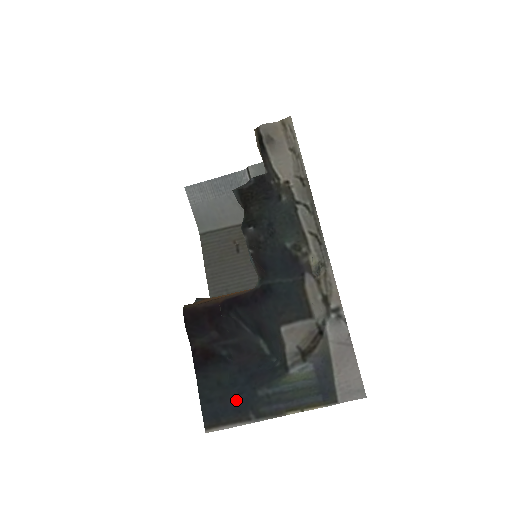
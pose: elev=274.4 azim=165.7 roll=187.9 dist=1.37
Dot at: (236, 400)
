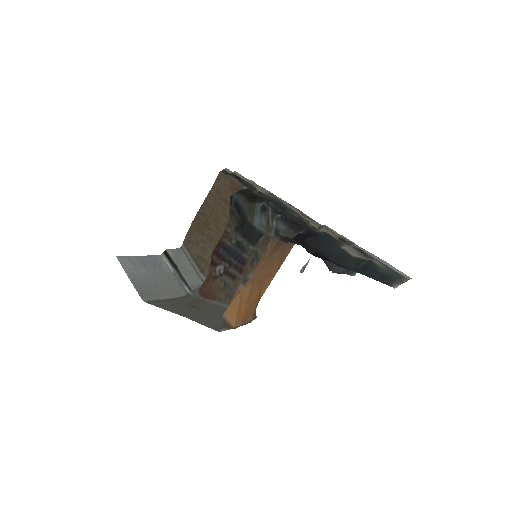
Dot at: (377, 275)
